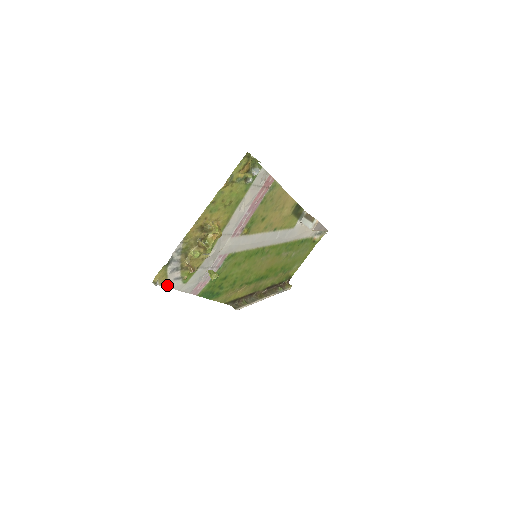
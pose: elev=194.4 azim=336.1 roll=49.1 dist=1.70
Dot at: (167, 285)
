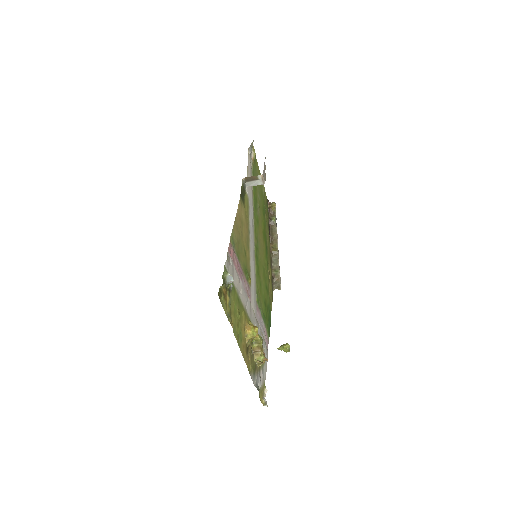
Dot at: (264, 384)
